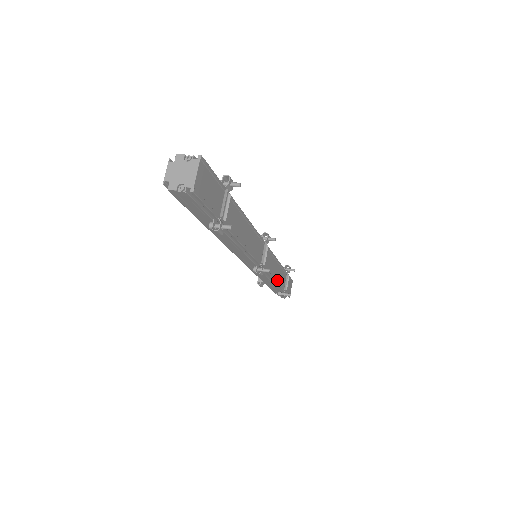
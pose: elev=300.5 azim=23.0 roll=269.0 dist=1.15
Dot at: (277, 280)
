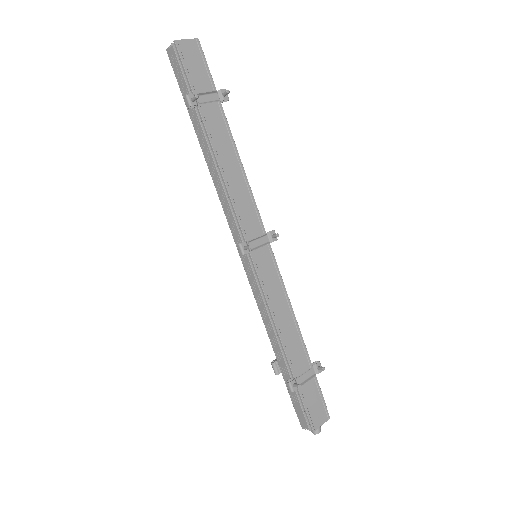
Dot at: (282, 334)
